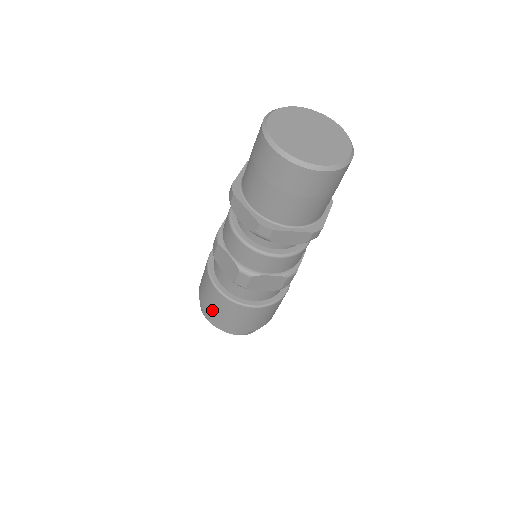
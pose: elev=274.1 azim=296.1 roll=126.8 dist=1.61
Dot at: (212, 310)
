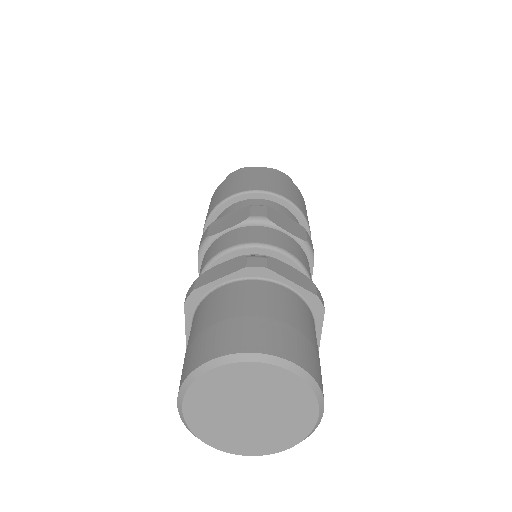
Dot at: occluded
